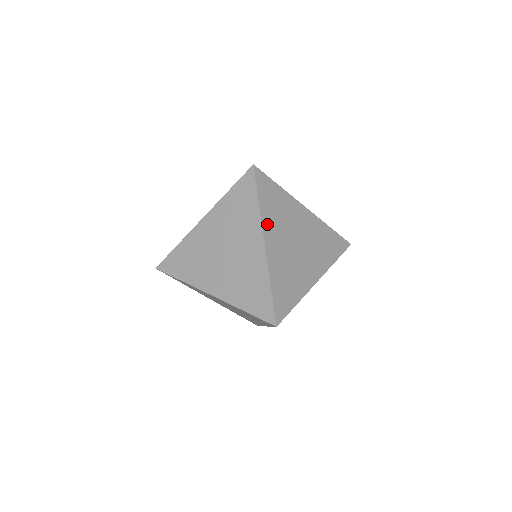
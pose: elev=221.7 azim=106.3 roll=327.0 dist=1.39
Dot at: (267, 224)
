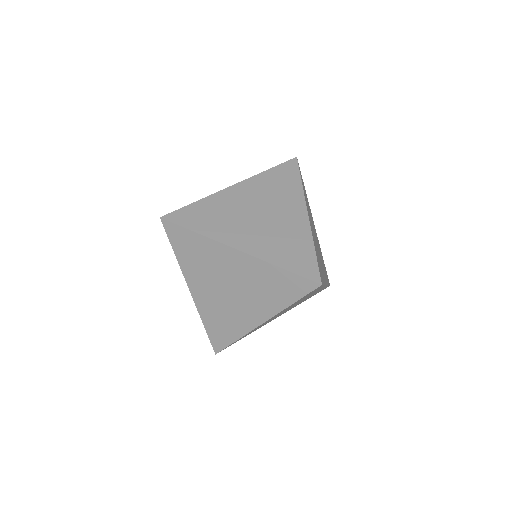
Dot at: (306, 203)
